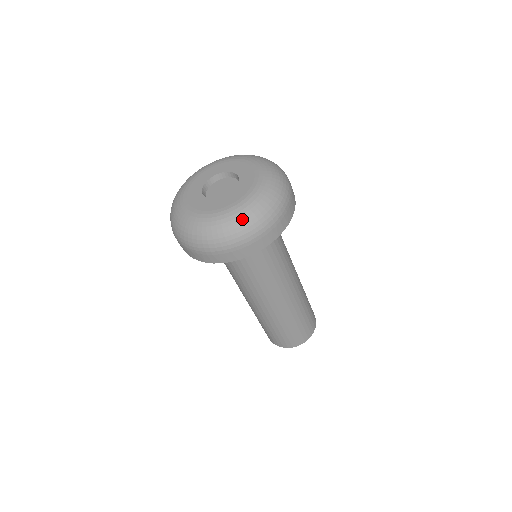
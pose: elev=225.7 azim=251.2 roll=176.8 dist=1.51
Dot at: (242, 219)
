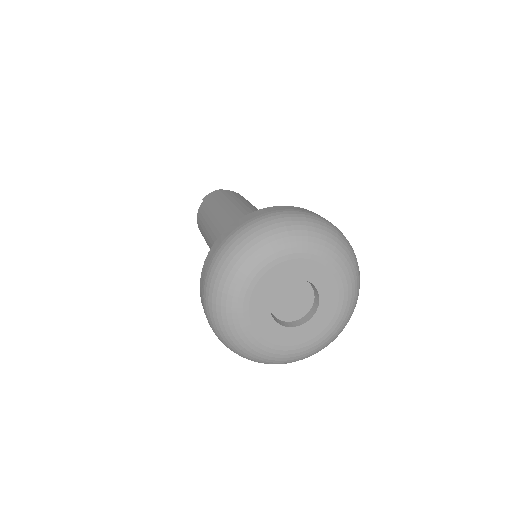
Dot at: (291, 361)
